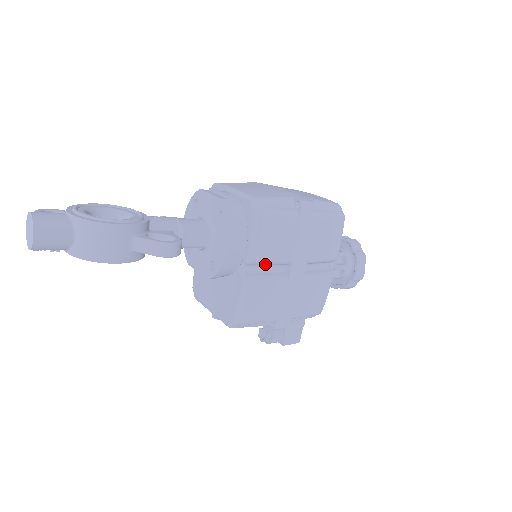
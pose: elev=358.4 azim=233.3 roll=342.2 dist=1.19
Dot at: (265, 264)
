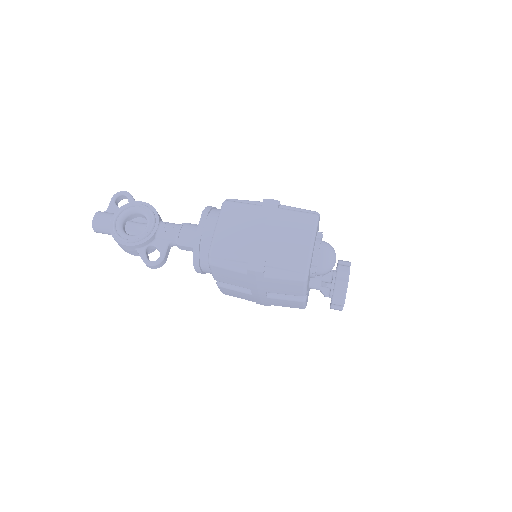
Dot at: occluded
